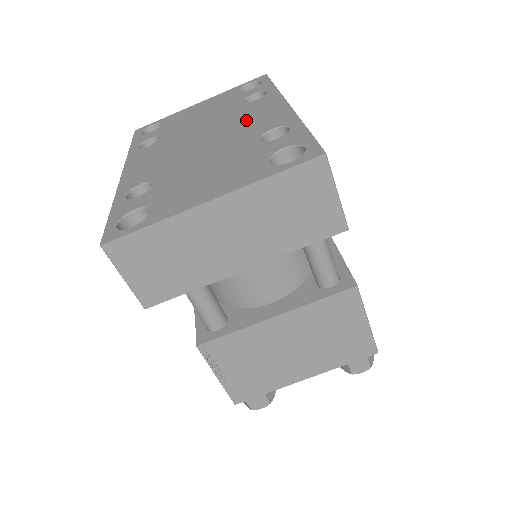
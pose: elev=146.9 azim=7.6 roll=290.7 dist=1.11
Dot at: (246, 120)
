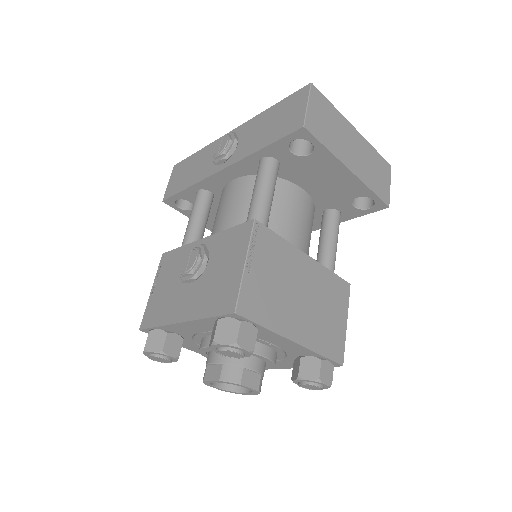
Dot at: occluded
